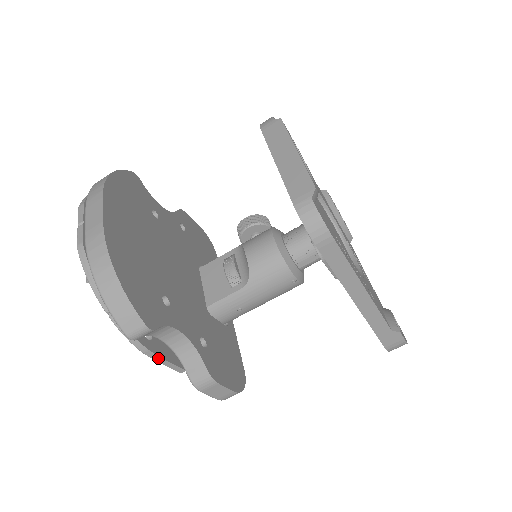
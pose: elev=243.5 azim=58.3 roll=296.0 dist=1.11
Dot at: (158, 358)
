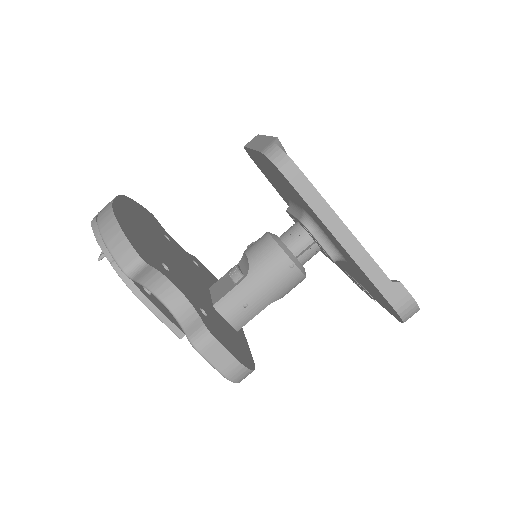
Dot at: (155, 309)
